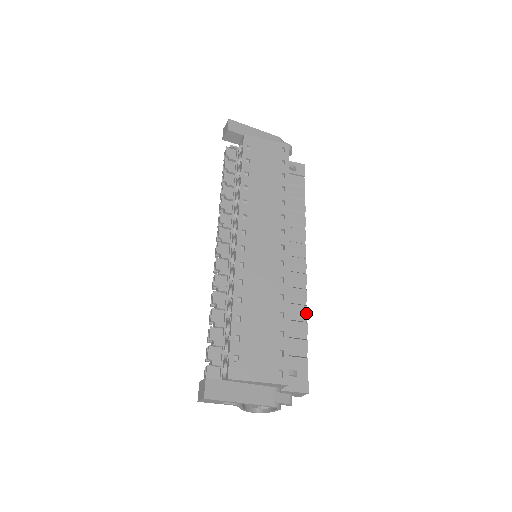
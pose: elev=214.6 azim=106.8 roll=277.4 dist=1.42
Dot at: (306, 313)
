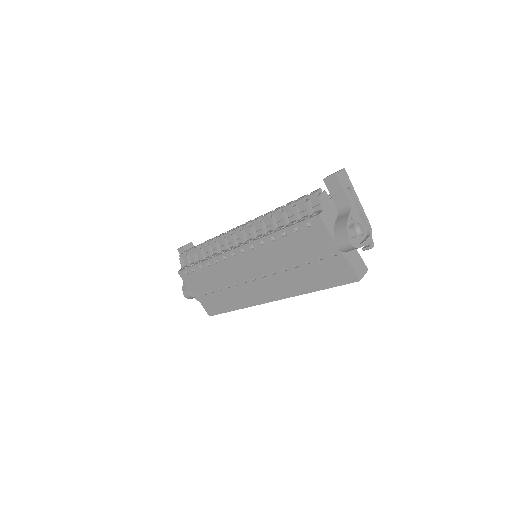
Dot at: occluded
